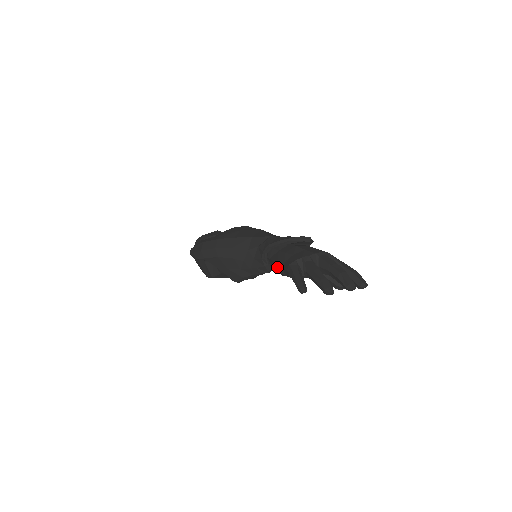
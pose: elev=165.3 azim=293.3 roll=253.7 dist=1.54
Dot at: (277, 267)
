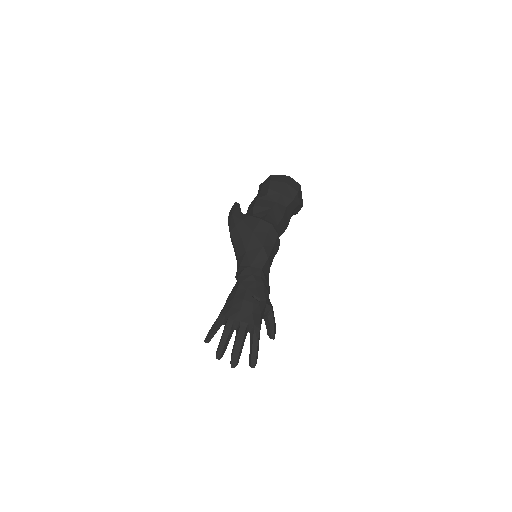
Dot at: occluded
